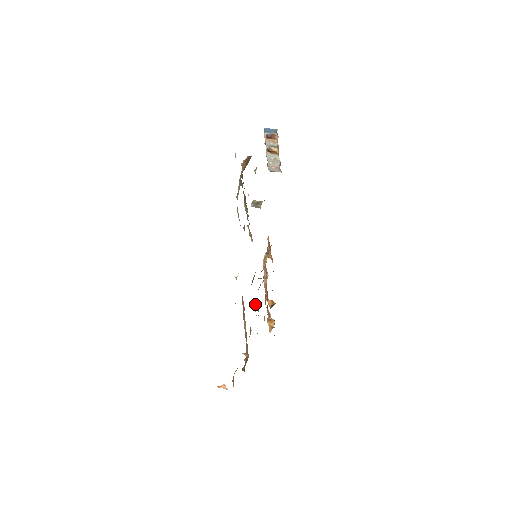
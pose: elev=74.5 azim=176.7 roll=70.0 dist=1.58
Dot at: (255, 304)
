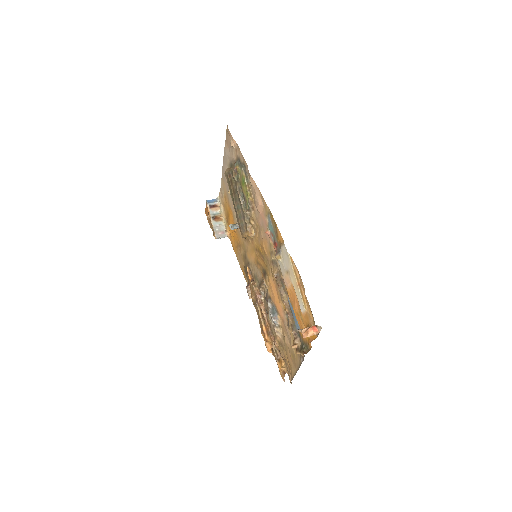
Dot at: (270, 313)
